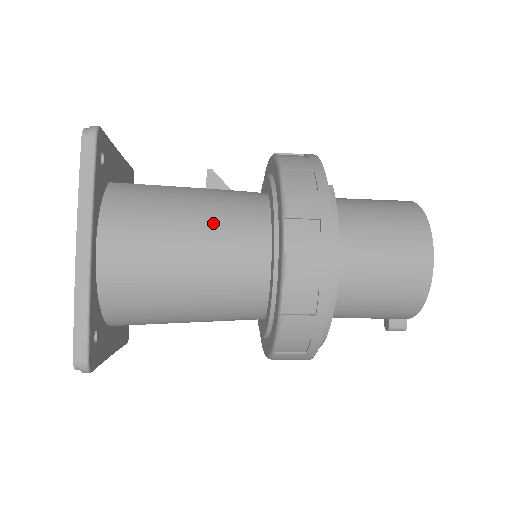
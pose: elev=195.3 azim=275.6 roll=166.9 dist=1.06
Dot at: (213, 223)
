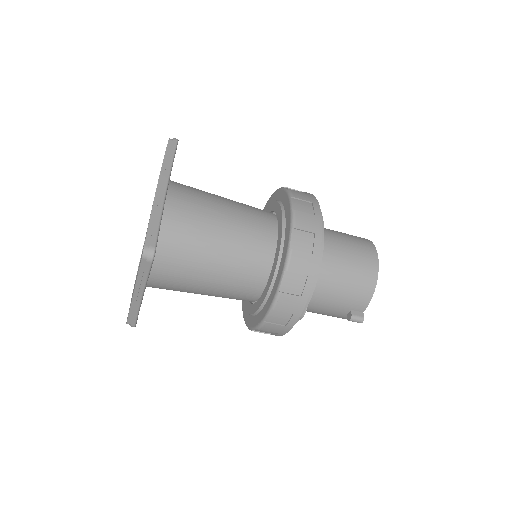
Dot at: (240, 206)
